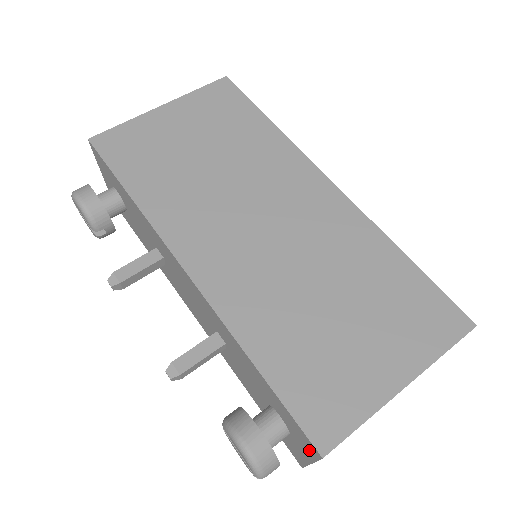
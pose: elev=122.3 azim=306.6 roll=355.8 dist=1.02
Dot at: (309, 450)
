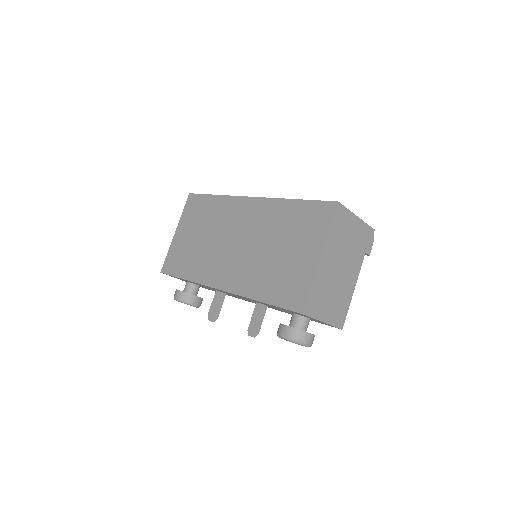
Dot at: (307, 316)
